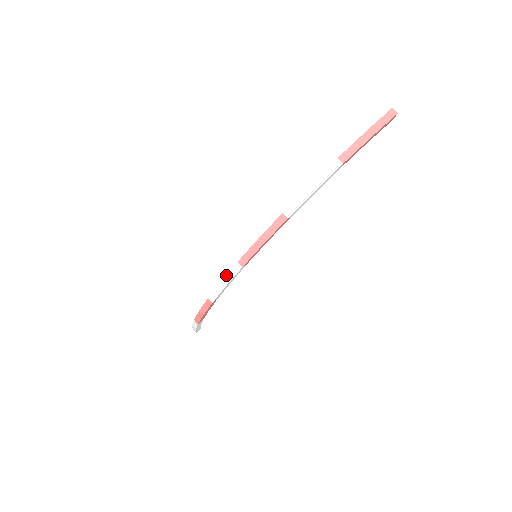
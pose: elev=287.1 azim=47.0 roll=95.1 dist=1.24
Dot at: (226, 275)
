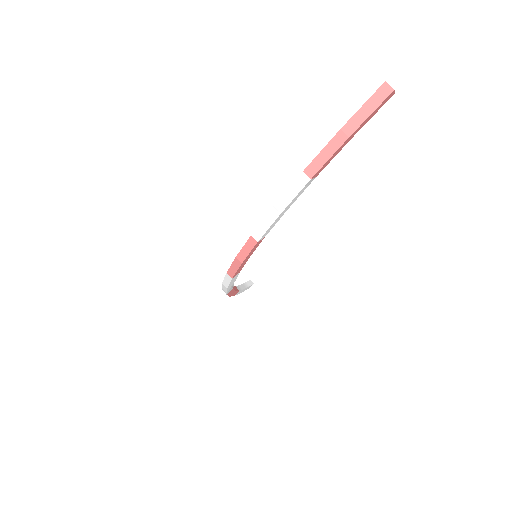
Dot at: (223, 280)
